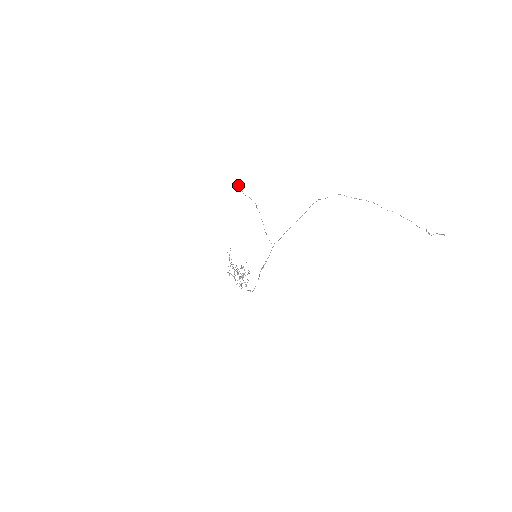
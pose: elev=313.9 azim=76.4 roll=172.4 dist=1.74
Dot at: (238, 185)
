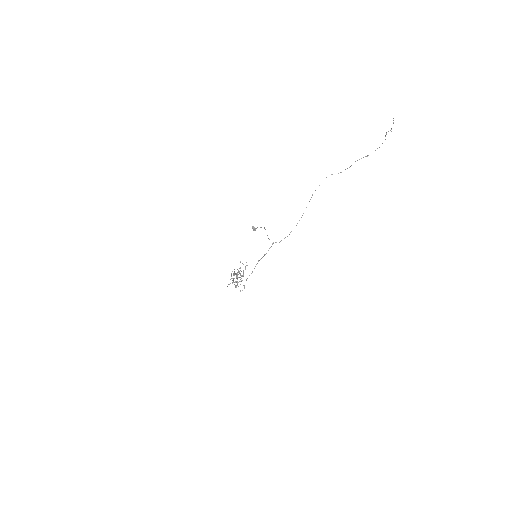
Dot at: (254, 227)
